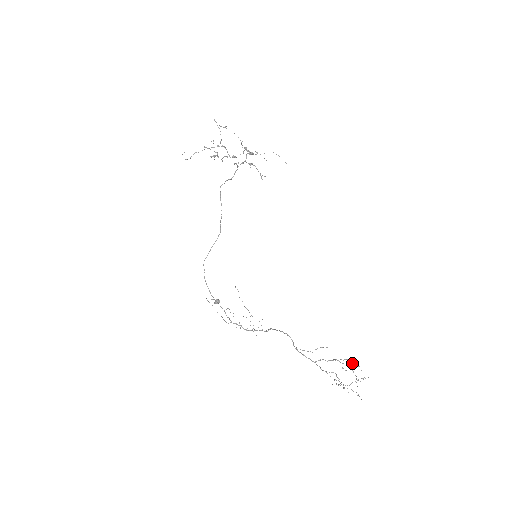
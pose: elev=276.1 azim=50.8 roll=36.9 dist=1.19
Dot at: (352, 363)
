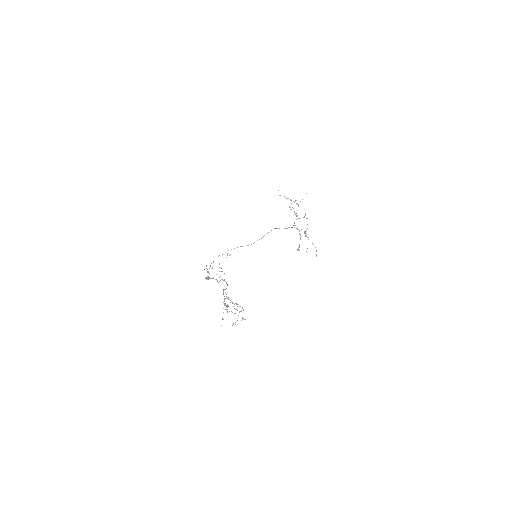
Dot at: occluded
